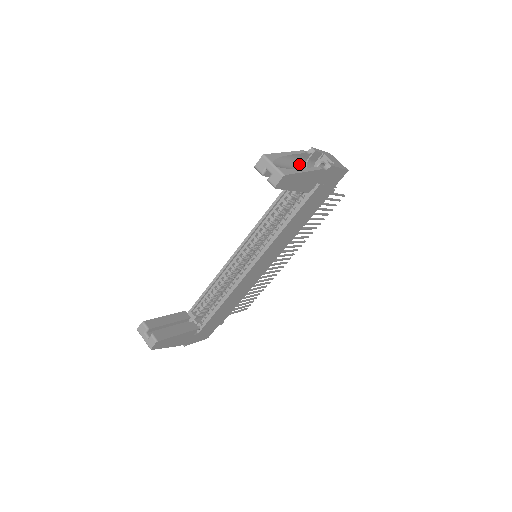
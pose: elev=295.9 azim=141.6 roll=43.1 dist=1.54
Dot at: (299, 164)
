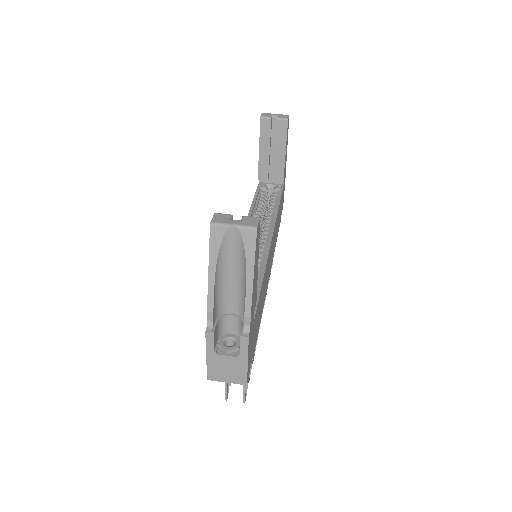
Dot at: occluded
